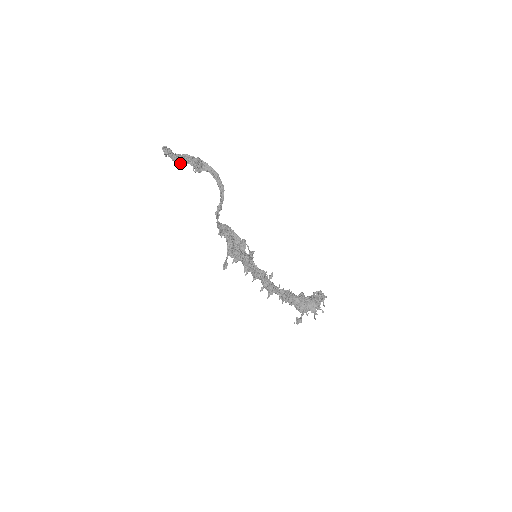
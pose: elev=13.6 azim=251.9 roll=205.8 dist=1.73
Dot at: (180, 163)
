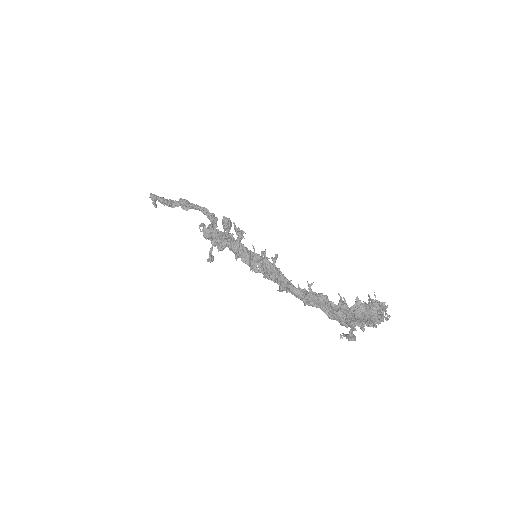
Dot at: (166, 203)
